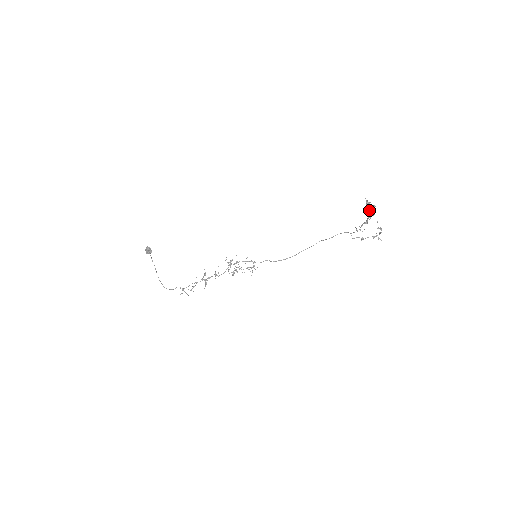
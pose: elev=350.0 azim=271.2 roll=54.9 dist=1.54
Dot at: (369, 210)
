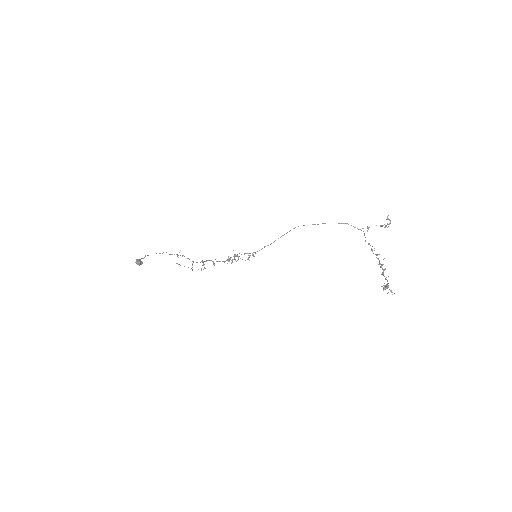
Dot at: occluded
